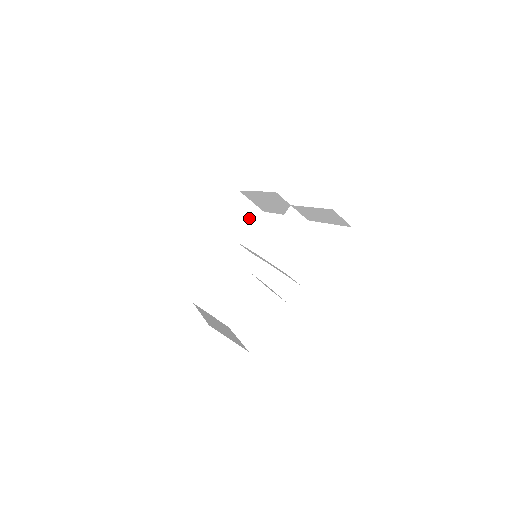
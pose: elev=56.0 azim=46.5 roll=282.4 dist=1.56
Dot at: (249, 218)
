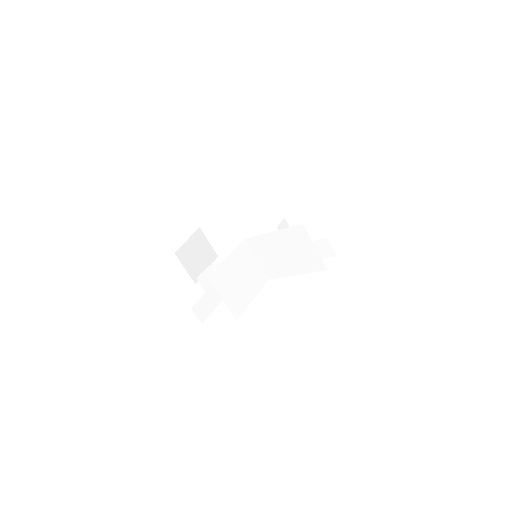
Dot at: (206, 257)
